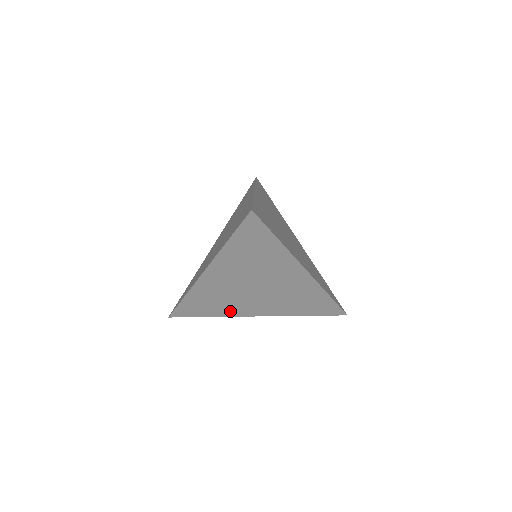
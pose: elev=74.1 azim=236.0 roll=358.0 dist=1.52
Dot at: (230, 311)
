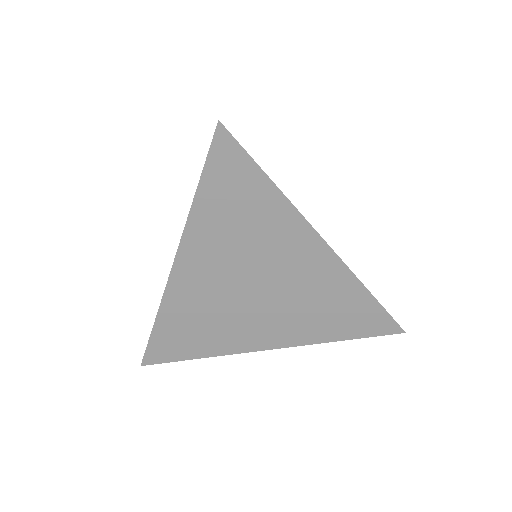
Dot at: (227, 343)
